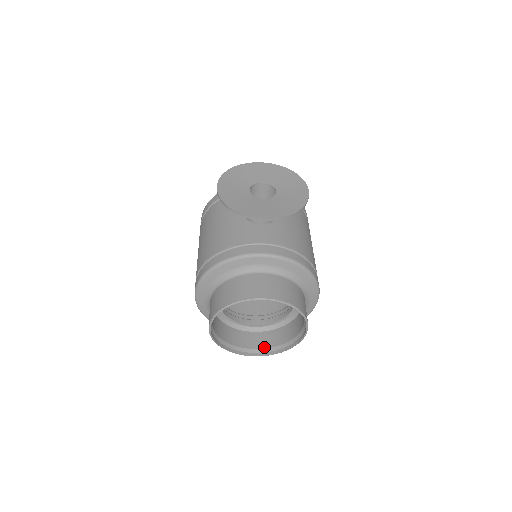
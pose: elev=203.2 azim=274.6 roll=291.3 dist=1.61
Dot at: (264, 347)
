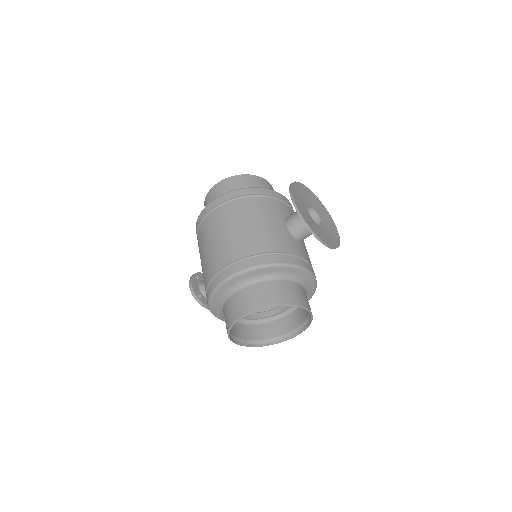
Dot at: (246, 338)
